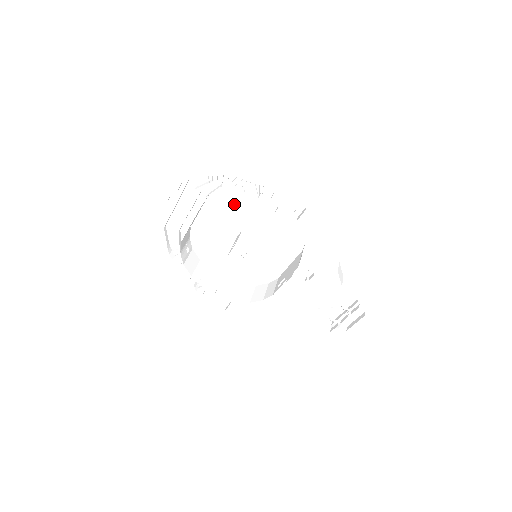
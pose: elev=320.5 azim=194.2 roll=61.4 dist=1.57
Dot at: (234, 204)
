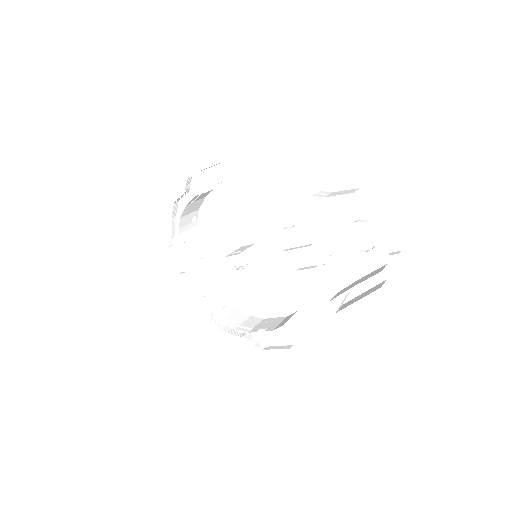
Dot at: (217, 230)
